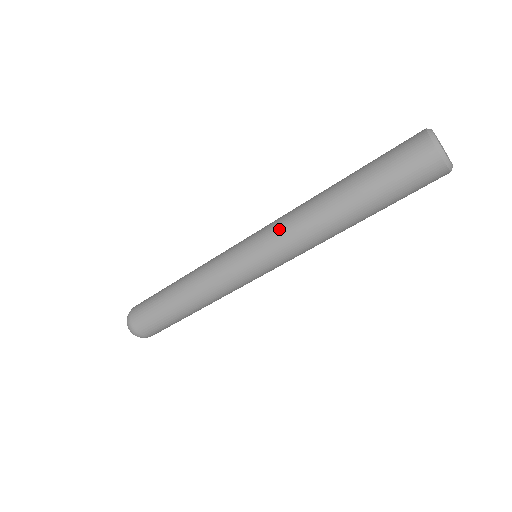
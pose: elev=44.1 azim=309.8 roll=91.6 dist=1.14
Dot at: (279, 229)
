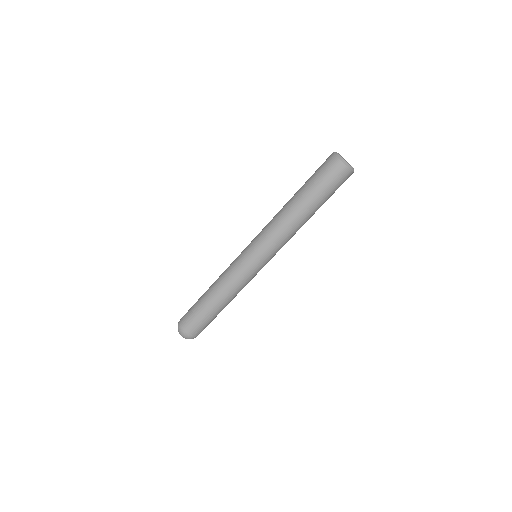
Dot at: occluded
